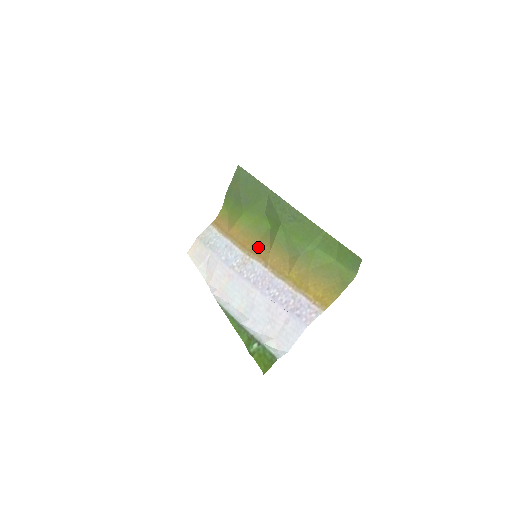
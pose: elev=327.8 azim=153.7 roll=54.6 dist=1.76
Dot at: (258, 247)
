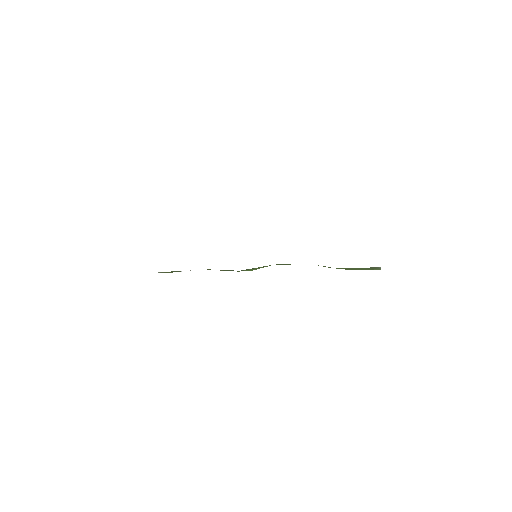
Dot at: occluded
